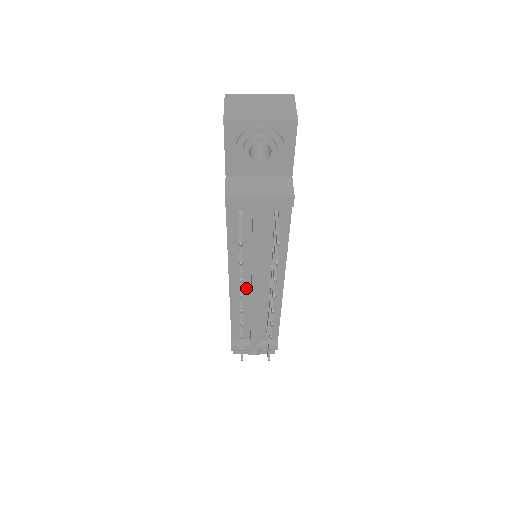
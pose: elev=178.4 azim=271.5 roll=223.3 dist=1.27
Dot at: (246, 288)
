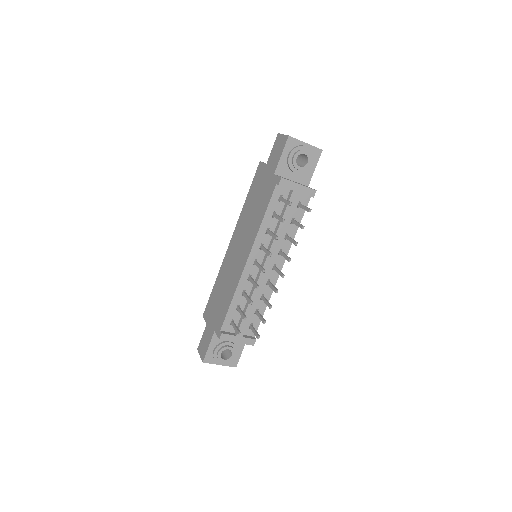
Dot at: (256, 268)
